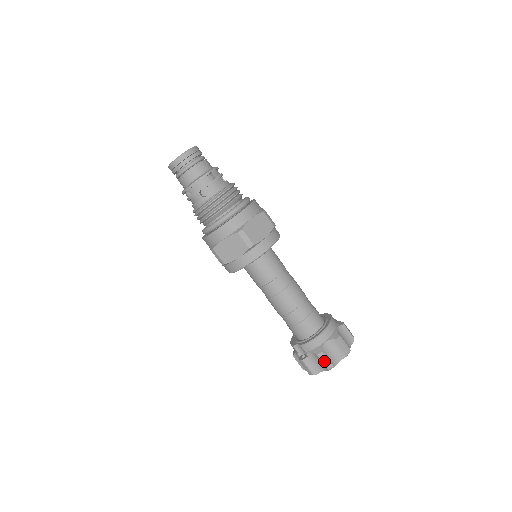
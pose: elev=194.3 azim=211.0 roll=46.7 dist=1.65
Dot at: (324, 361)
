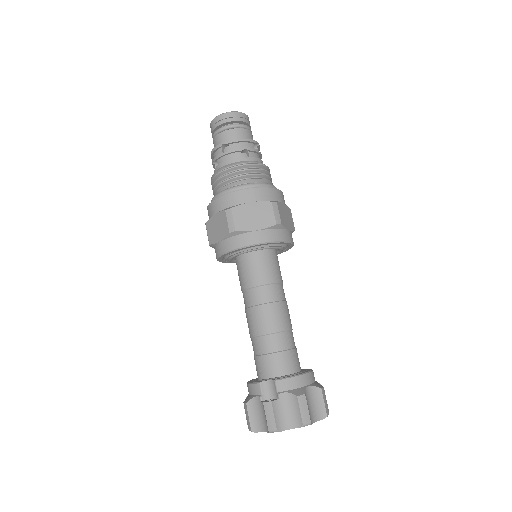
Dot at: (303, 409)
